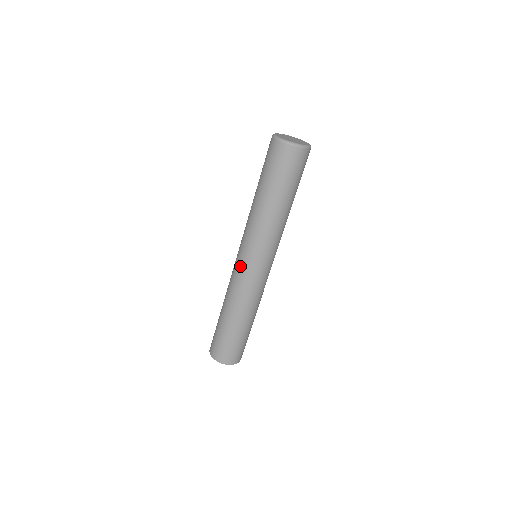
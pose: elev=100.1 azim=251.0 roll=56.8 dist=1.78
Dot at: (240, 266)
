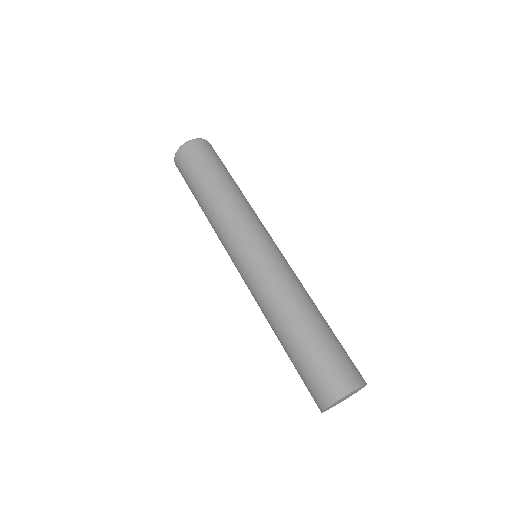
Dot at: (254, 259)
